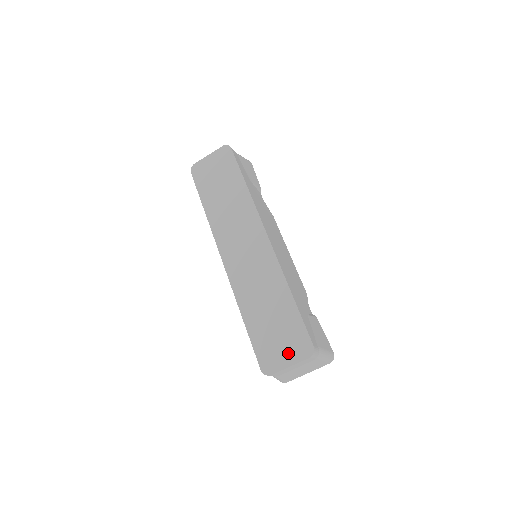
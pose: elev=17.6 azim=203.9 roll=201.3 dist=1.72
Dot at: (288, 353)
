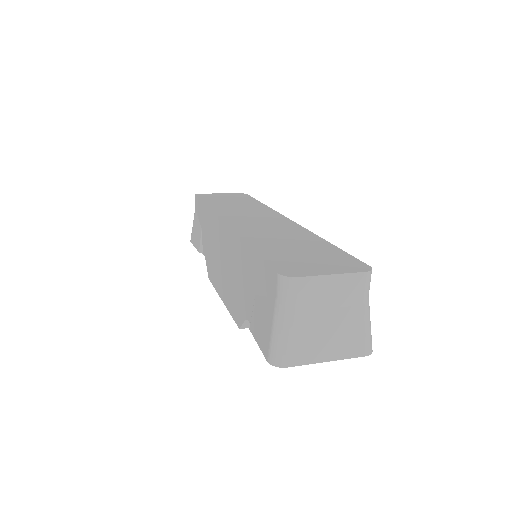
Dot at: (327, 266)
